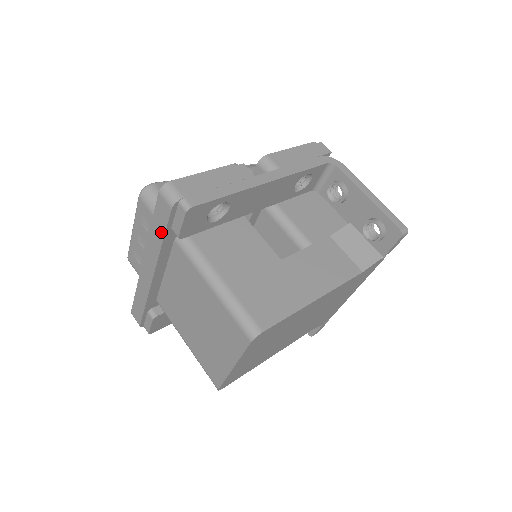
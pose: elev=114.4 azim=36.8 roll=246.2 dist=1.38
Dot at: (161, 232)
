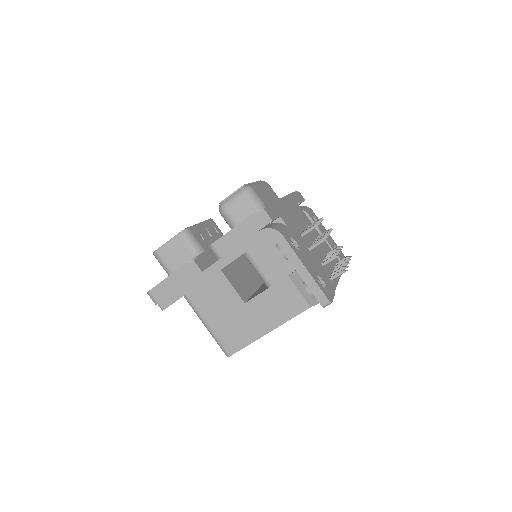
Dot at: occluded
